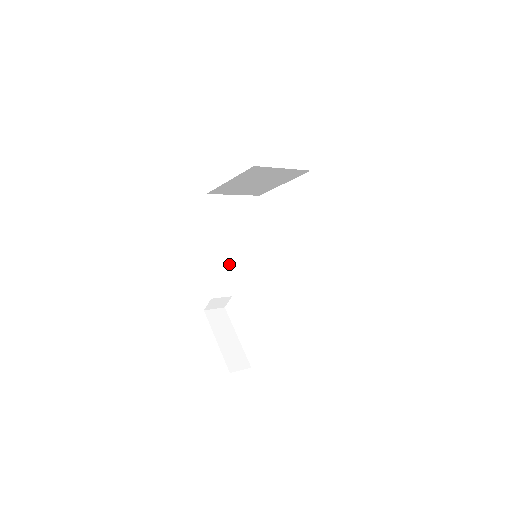
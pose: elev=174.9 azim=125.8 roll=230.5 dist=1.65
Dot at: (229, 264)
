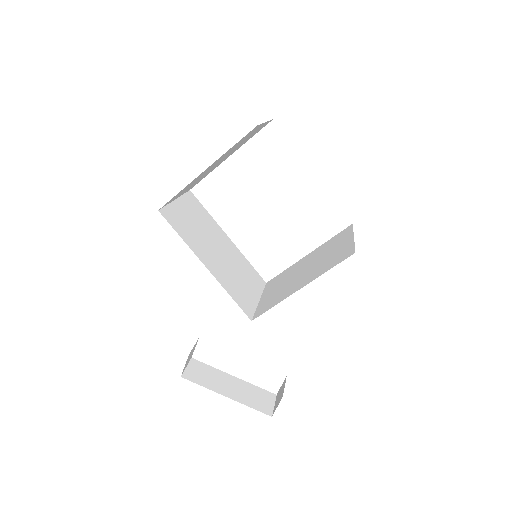
Dot at: (234, 285)
